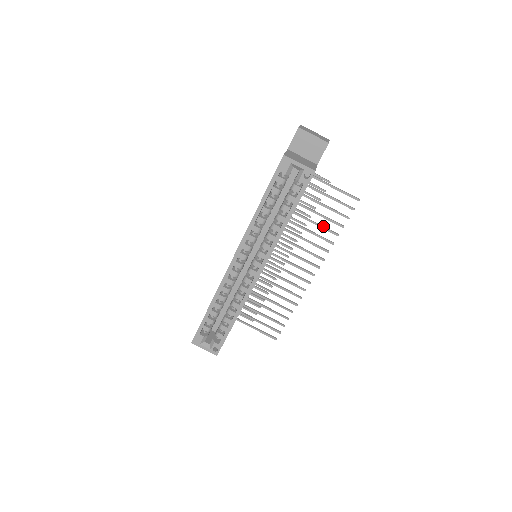
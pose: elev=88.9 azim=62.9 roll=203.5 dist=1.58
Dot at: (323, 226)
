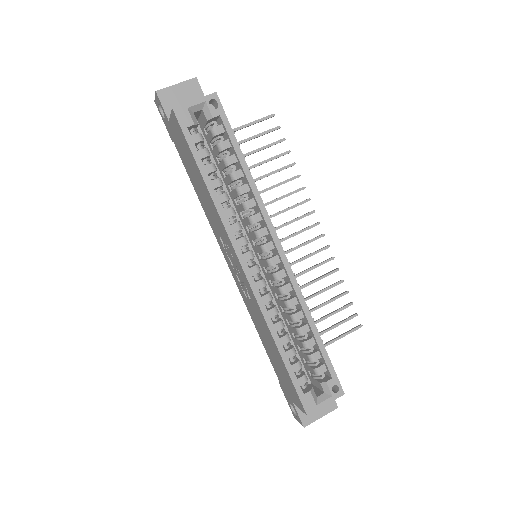
Dot at: (274, 171)
